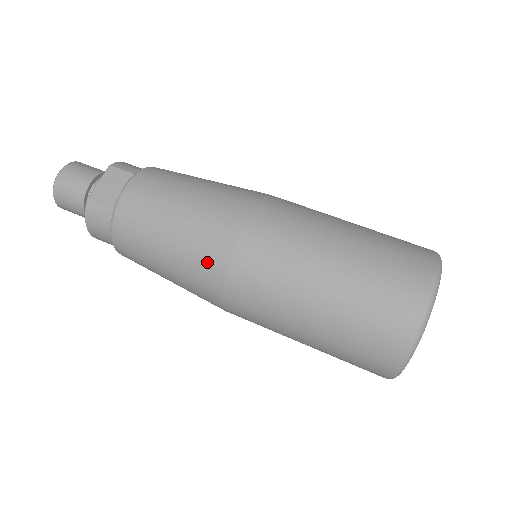
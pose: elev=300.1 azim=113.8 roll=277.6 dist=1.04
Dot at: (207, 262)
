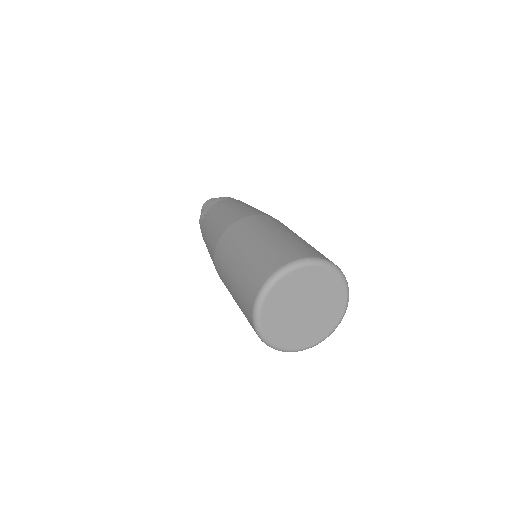
Dot at: (212, 249)
